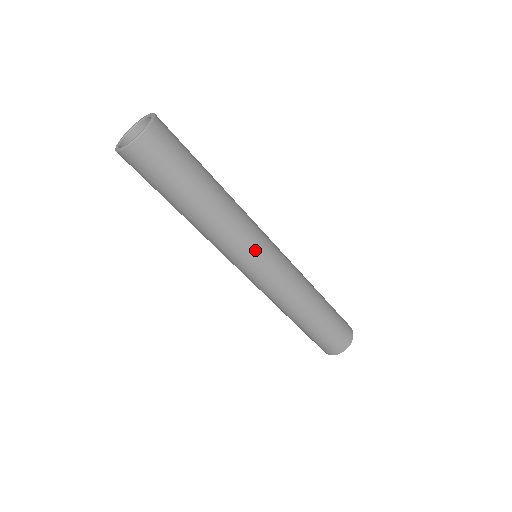
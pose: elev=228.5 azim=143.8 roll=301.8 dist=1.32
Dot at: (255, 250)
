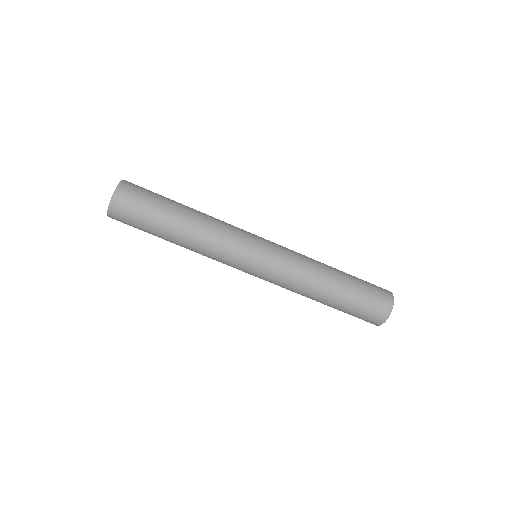
Dot at: (248, 235)
